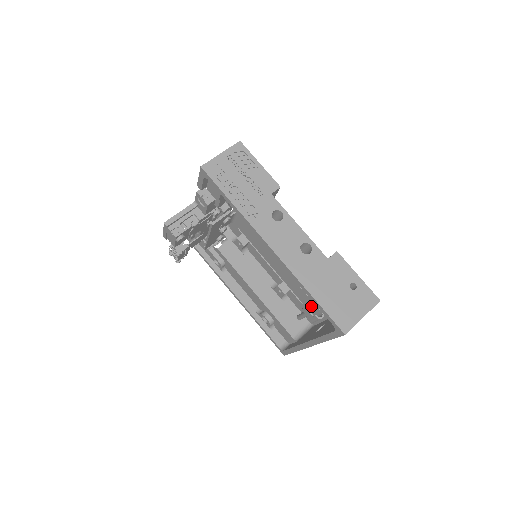
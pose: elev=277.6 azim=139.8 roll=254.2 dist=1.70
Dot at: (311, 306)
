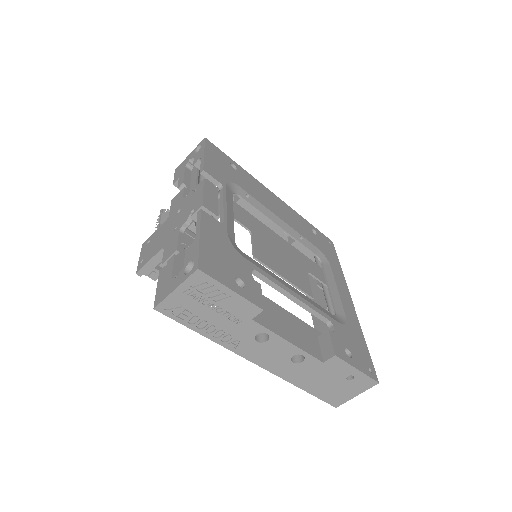
Dot at: (324, 279)
